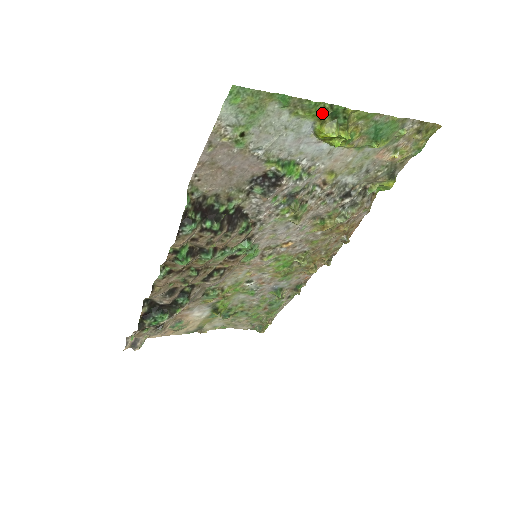
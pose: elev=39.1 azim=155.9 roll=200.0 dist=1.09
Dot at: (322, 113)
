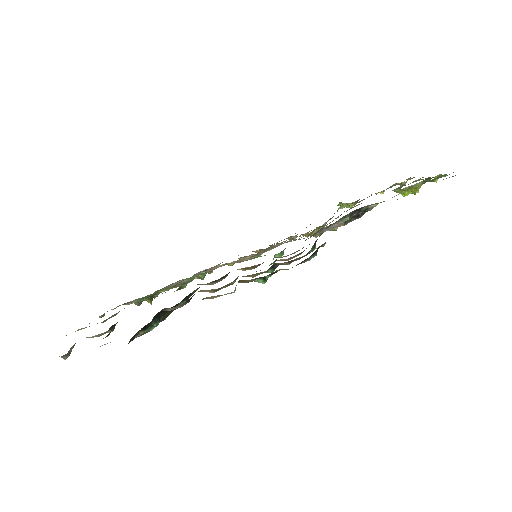
Dot at: (435, 180)
